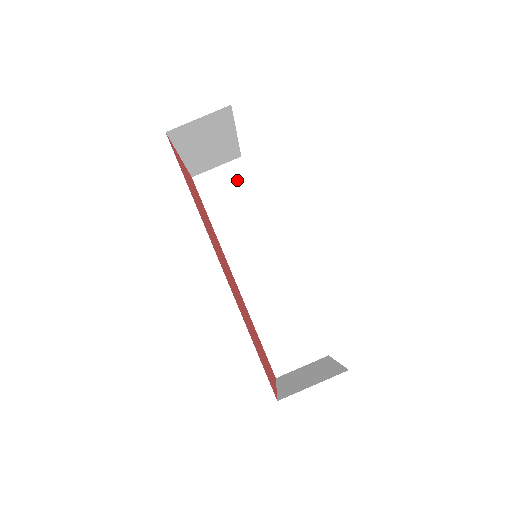
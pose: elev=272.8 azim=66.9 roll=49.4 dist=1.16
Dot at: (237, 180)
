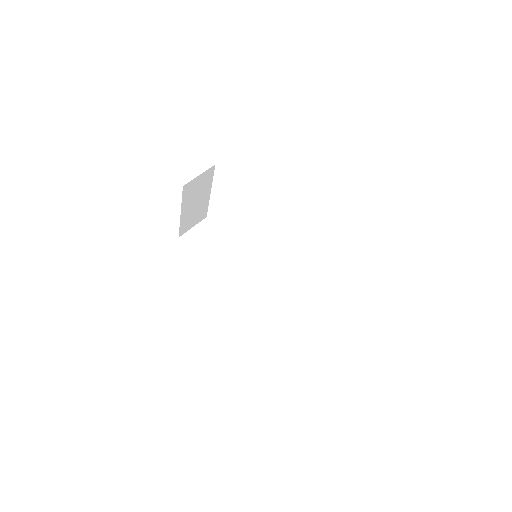
Dot at: (210, 231)
